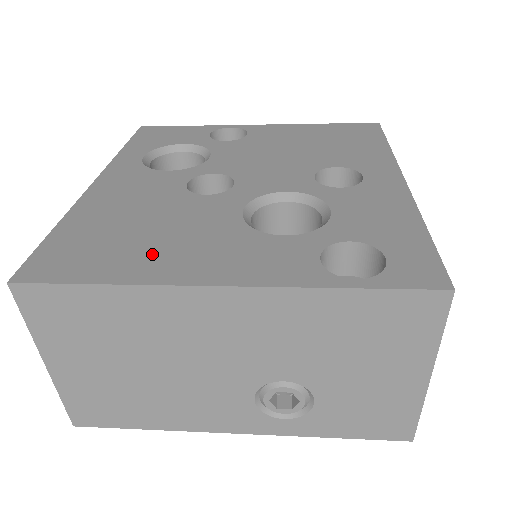
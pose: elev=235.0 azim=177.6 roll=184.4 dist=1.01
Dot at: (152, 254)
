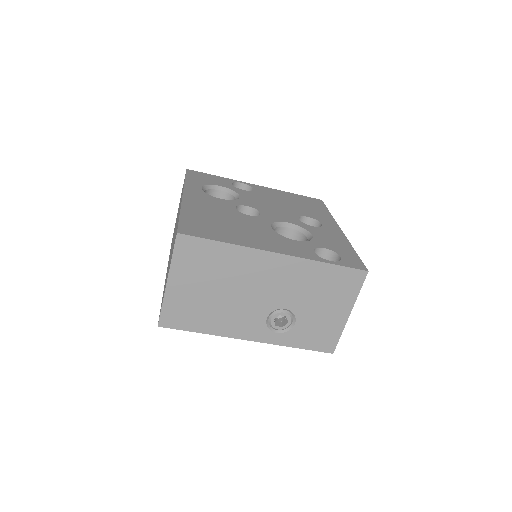
Dot at: (239, 235)
